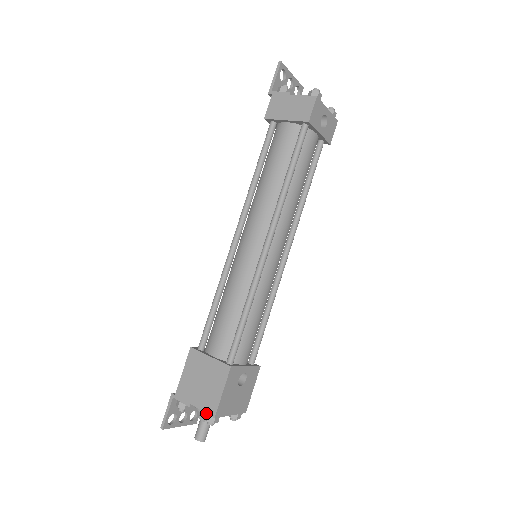
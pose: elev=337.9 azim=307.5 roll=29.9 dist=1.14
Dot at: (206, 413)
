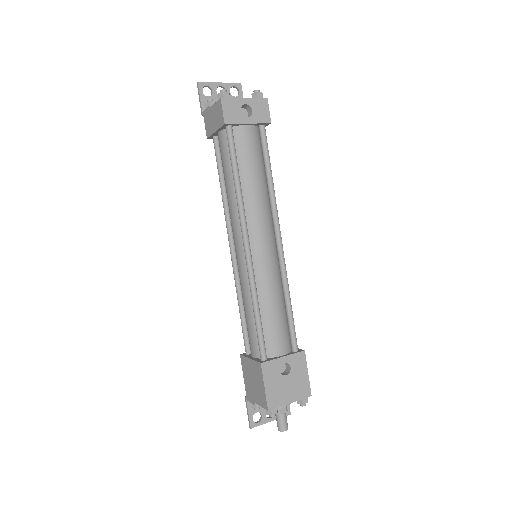
Dot at: occluded
